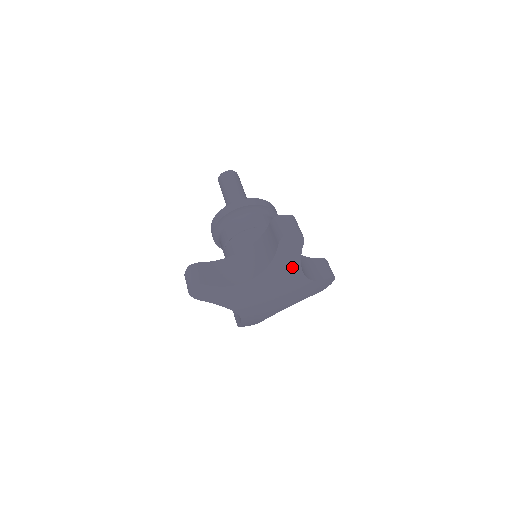
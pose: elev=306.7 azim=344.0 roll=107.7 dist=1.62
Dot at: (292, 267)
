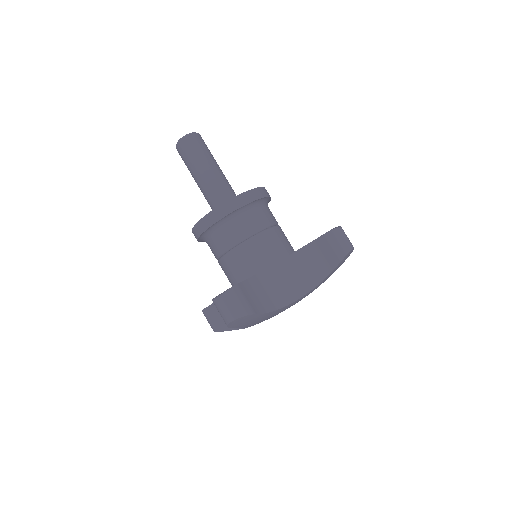
Dot at: (270, 314)
